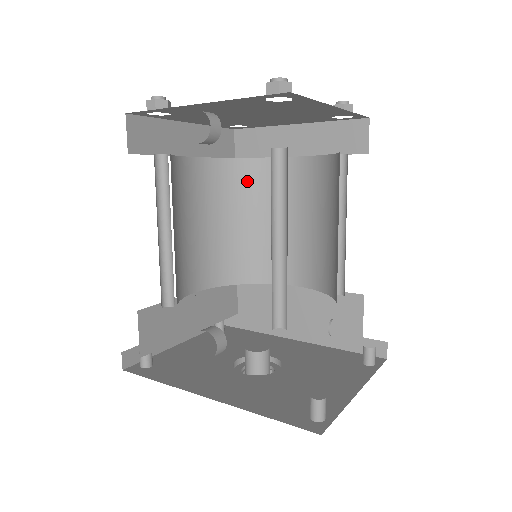
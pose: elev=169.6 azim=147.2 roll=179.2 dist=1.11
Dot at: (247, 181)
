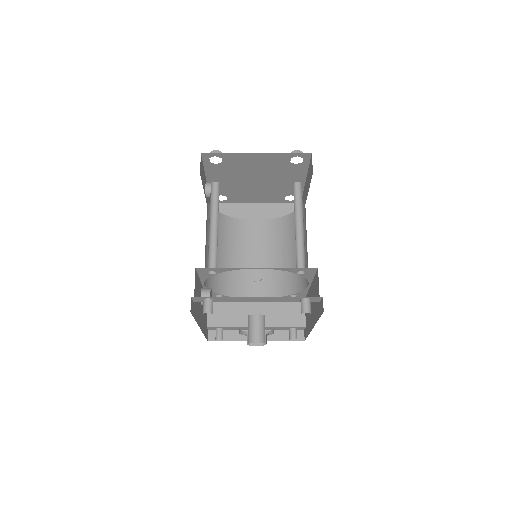
Dot at: (292, 227)
